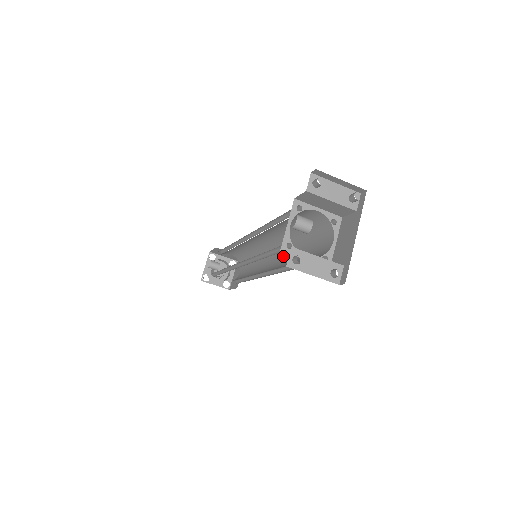
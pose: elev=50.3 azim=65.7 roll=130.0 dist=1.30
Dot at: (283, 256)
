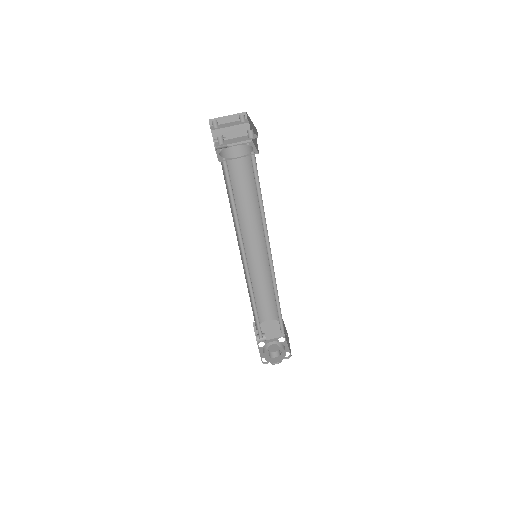
Dot at: occluded
